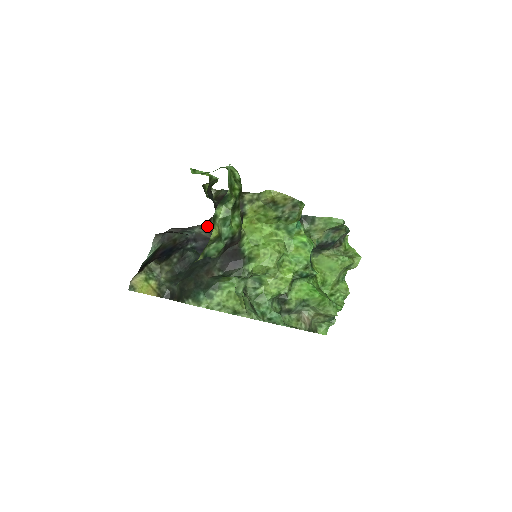
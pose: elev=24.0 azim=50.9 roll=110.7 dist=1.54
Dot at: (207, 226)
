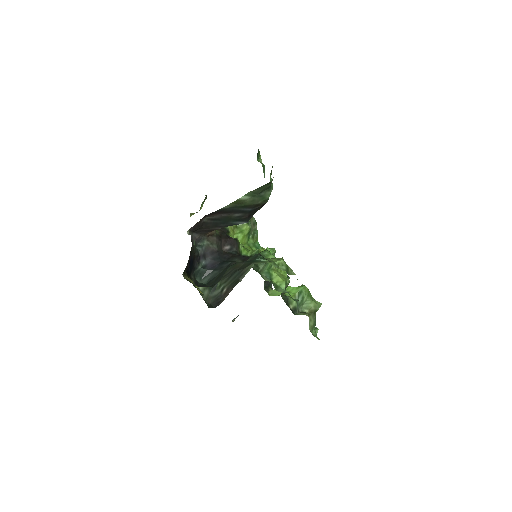
Dot at: (212, 237)
